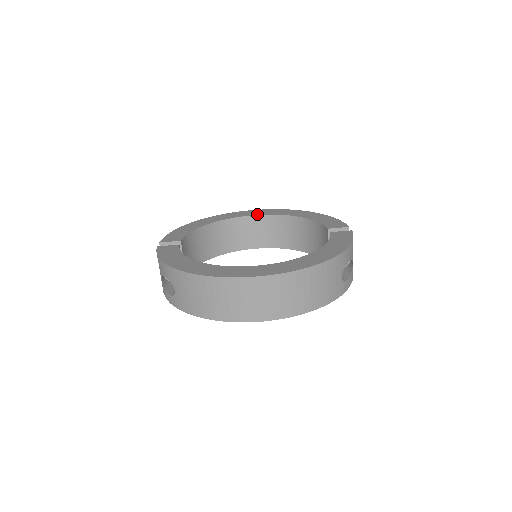
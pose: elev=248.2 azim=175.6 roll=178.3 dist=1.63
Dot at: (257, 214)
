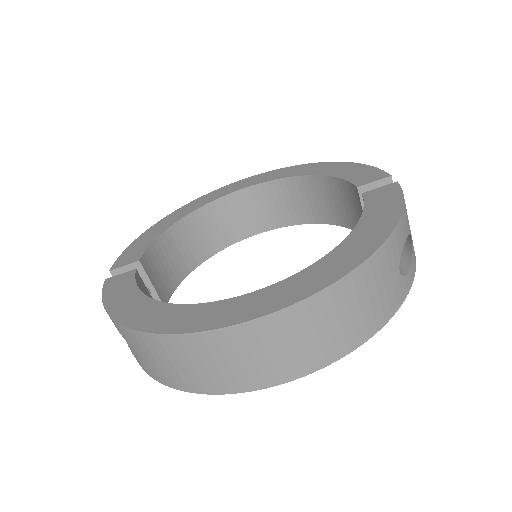
Dot at: (248, 185)
